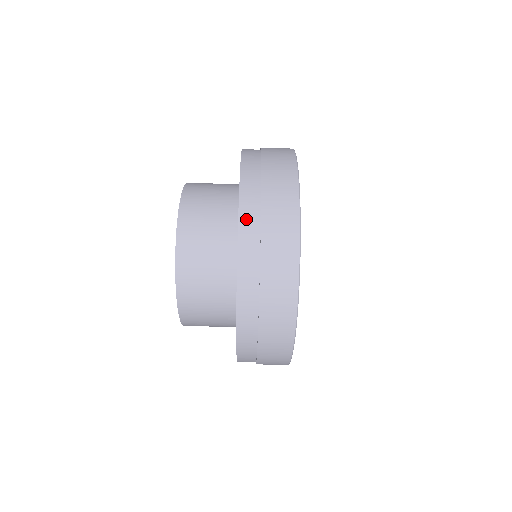
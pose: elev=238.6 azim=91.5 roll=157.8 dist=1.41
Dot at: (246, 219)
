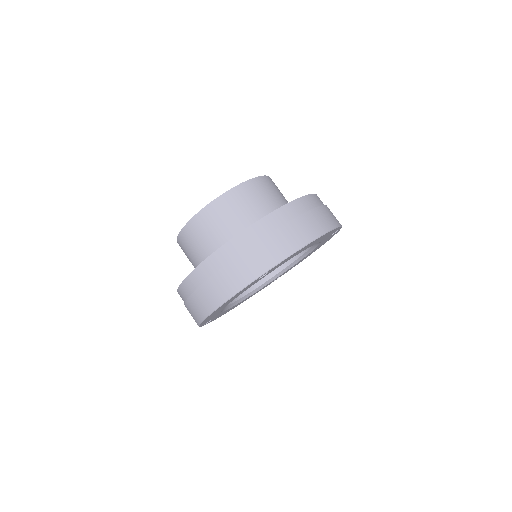
Dot at: occluded
